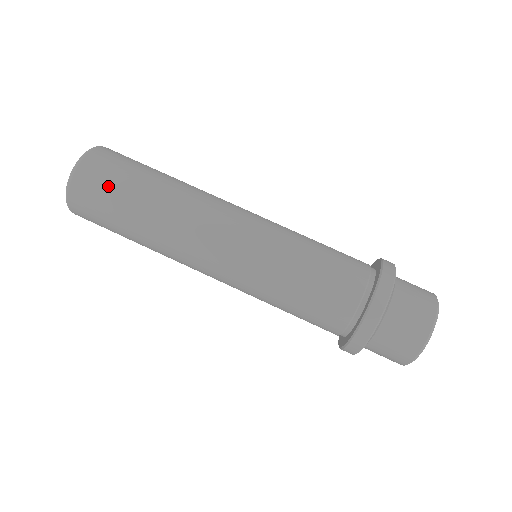
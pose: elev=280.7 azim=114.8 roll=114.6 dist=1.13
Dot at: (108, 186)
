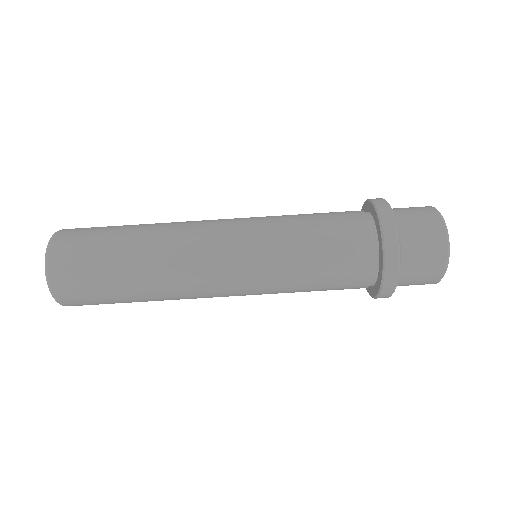
Dot at: (95, 298)
